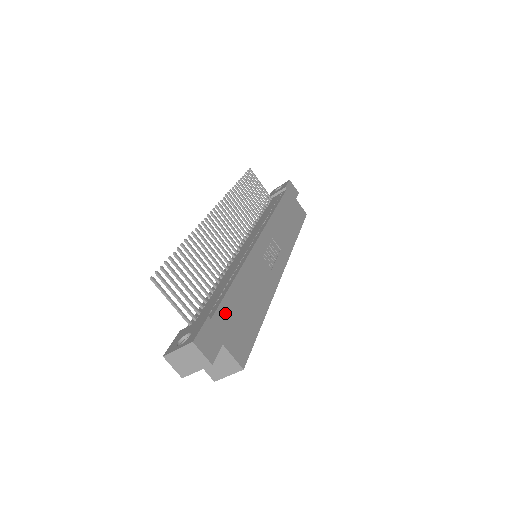
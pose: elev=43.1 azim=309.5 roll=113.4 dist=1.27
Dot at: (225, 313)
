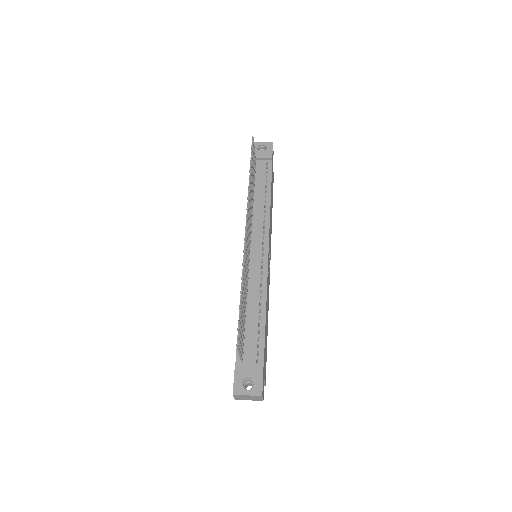
Dot at: occluded
